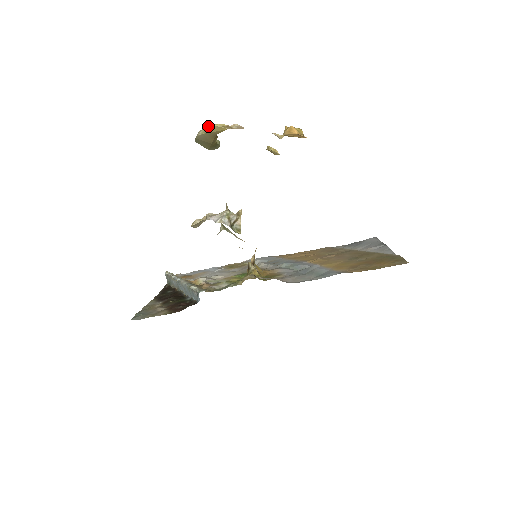
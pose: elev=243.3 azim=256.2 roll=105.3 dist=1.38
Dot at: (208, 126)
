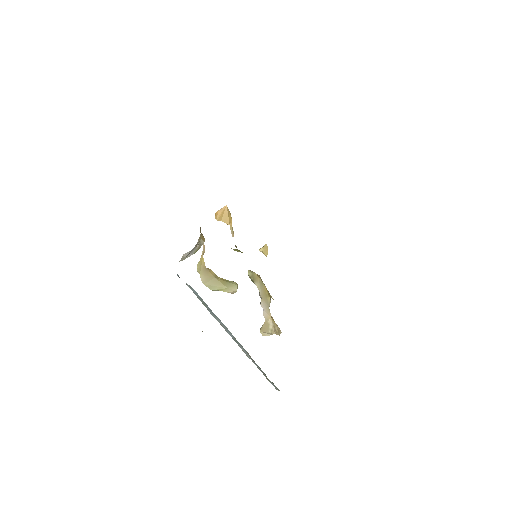
Dot at: (197, 269)
